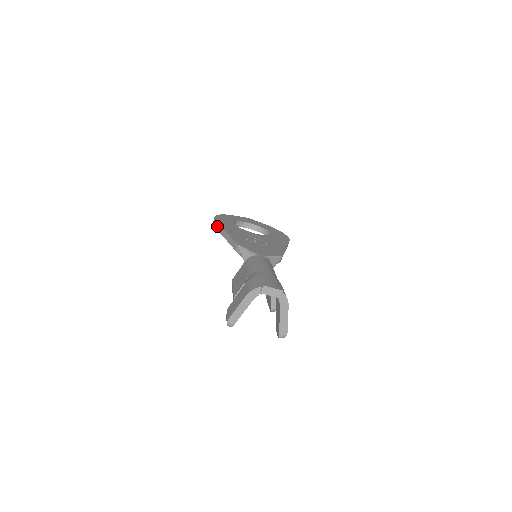
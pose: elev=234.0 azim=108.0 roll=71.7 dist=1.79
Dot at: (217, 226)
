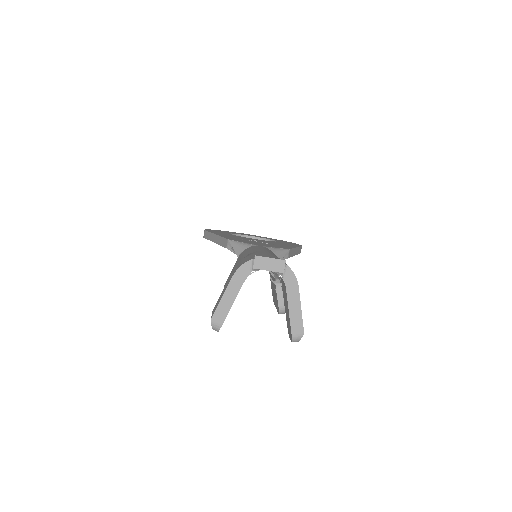
Dot at: (207, 235)
